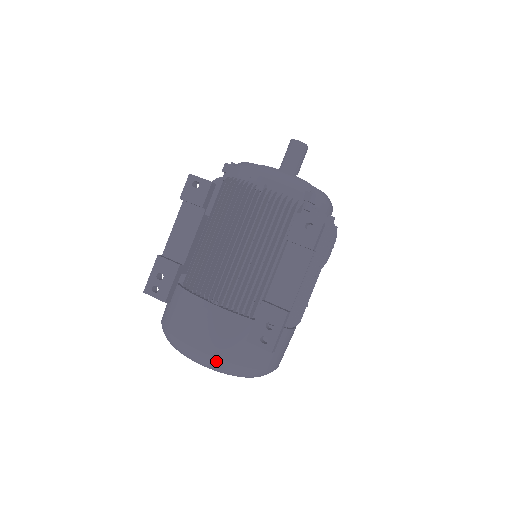
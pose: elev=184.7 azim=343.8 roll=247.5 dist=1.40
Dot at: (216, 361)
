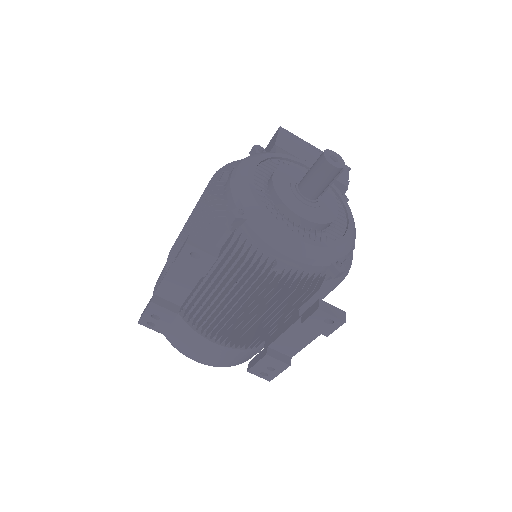
Dot at: (216, 366)
